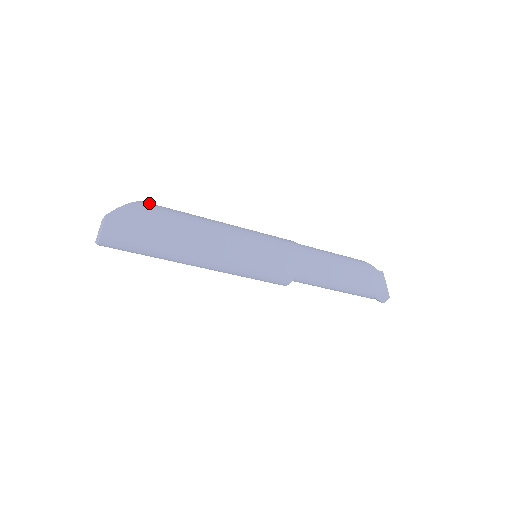
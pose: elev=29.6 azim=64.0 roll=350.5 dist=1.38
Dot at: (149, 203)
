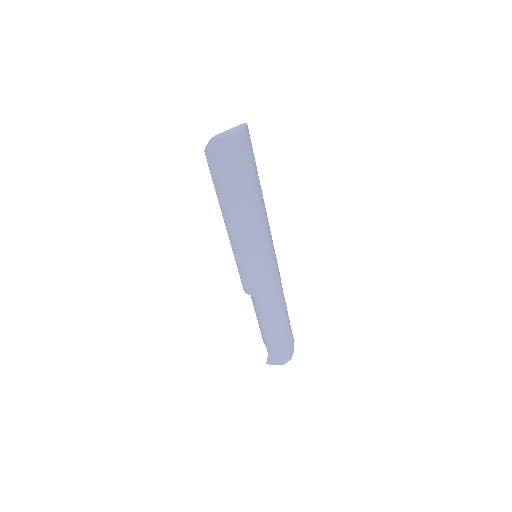
Dot at: occluded
